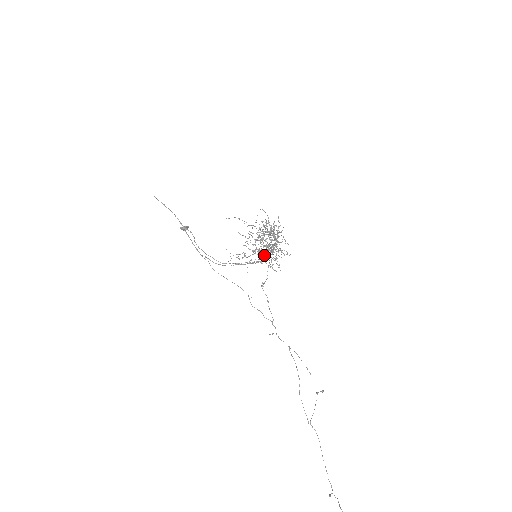
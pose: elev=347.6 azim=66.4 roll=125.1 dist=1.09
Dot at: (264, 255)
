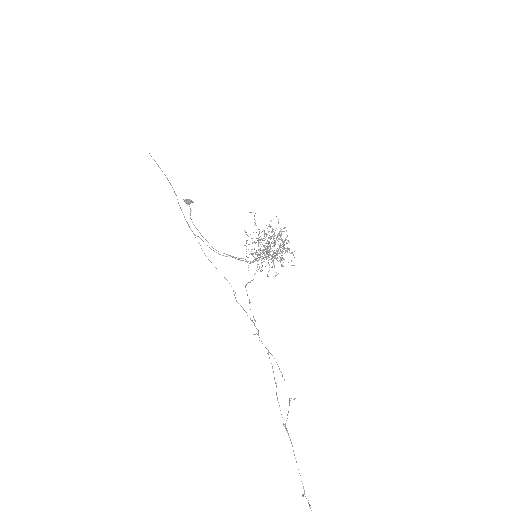
Dot at: occluded
